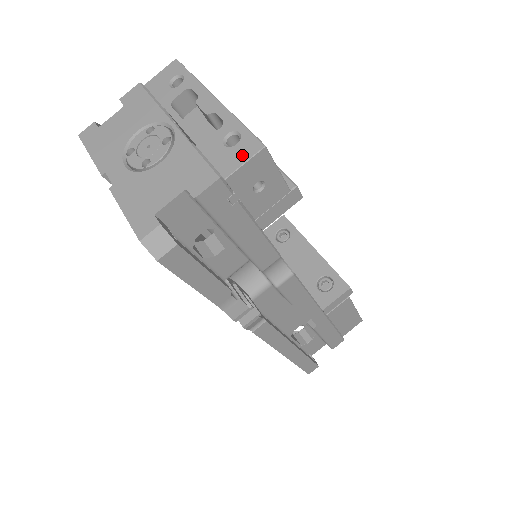
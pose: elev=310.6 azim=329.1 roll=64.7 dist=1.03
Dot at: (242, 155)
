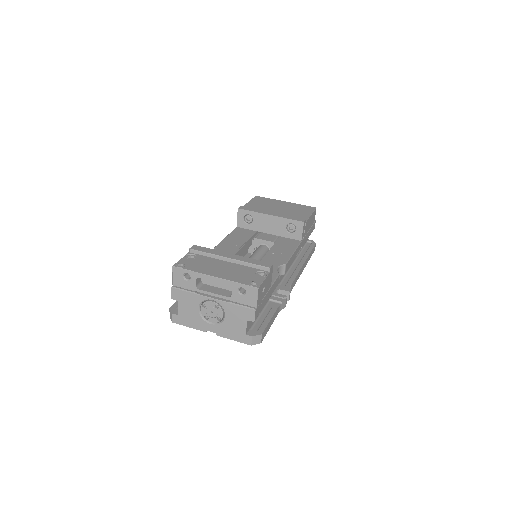
Dot at: (253, 296)
